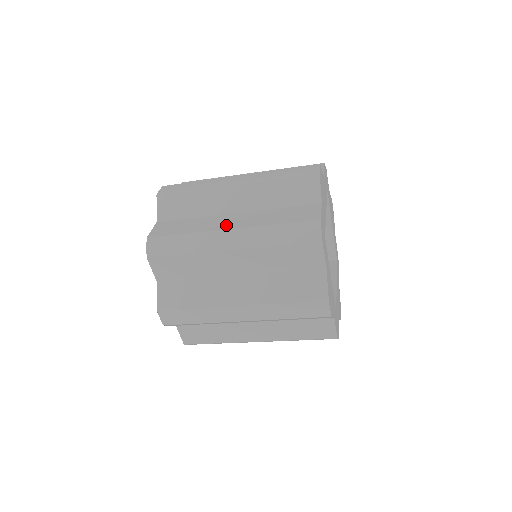
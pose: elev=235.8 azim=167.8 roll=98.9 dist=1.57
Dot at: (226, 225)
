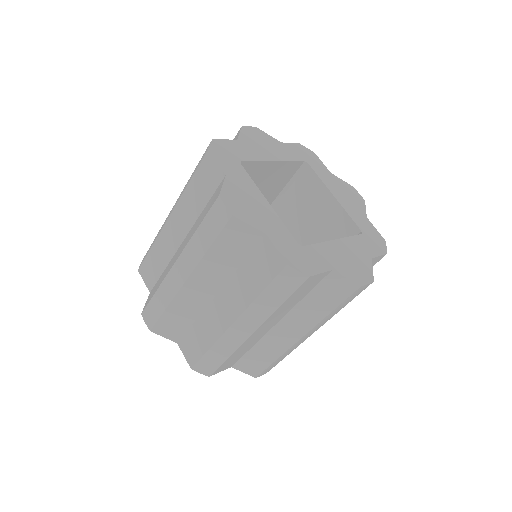
Dot at: occluded
